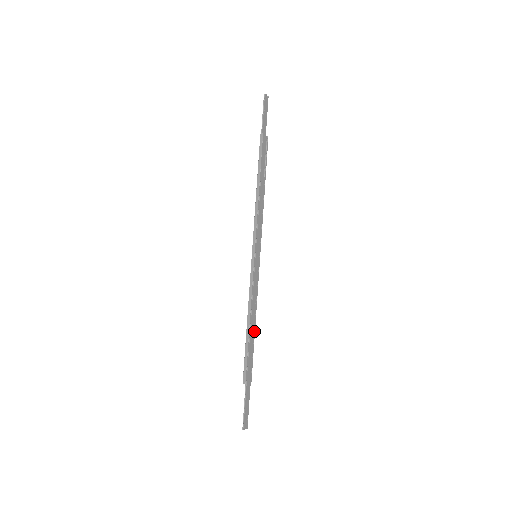
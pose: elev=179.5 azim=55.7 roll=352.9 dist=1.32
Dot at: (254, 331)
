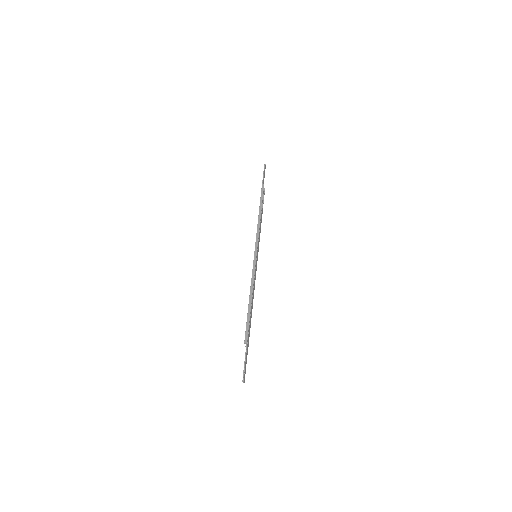
Dot at: (252, 308)
